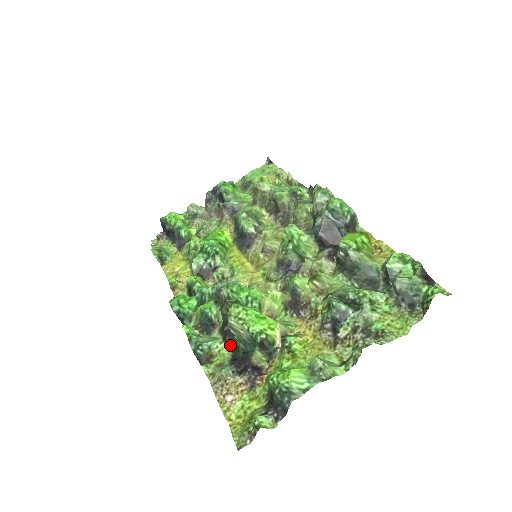
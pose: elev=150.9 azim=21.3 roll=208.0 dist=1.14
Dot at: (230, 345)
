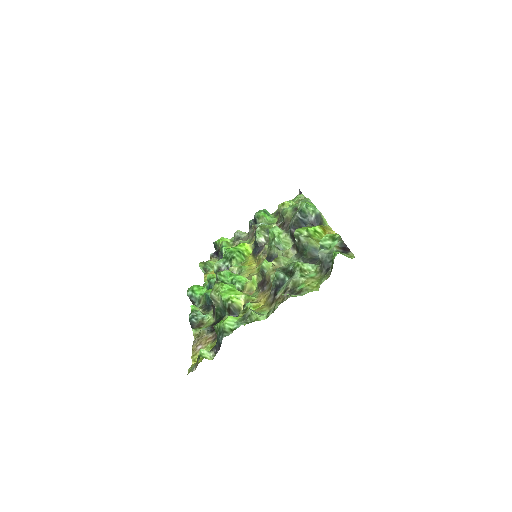
Dot at: (215, 315)
